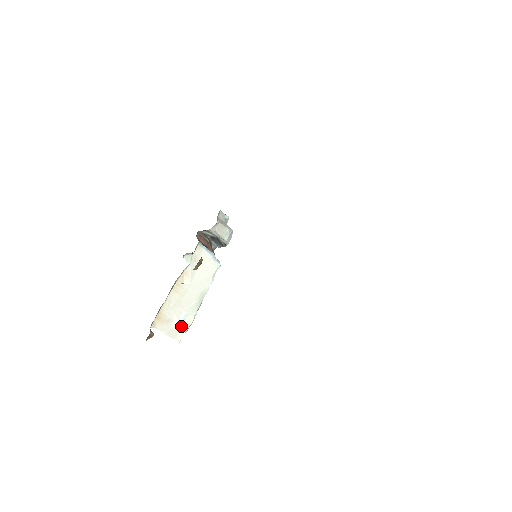
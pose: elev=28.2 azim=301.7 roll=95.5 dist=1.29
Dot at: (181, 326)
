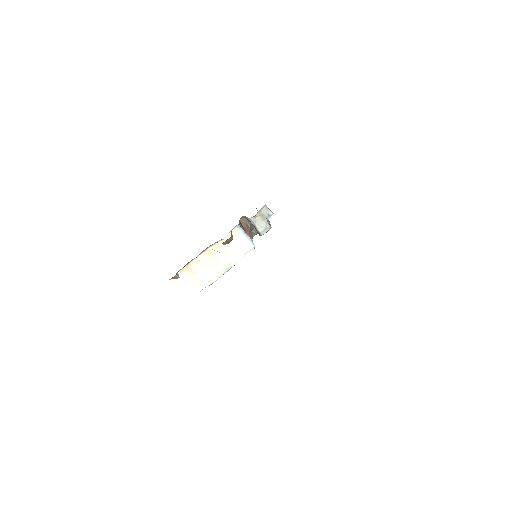
Dot at: (205, 280)
